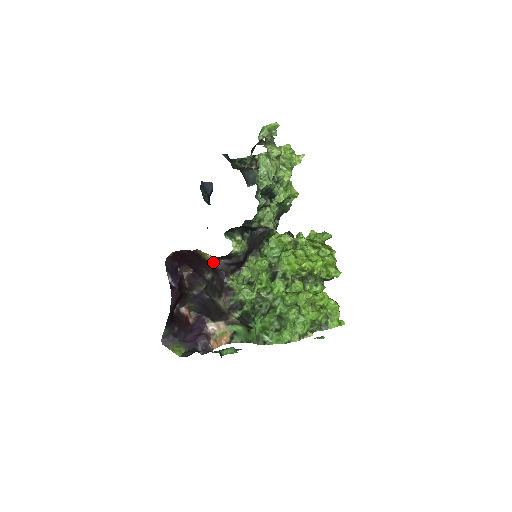
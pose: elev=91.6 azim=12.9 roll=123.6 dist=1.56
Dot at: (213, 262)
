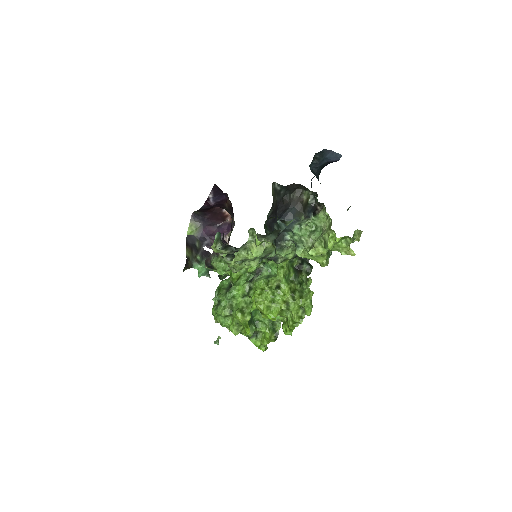
Dot at: occluded
